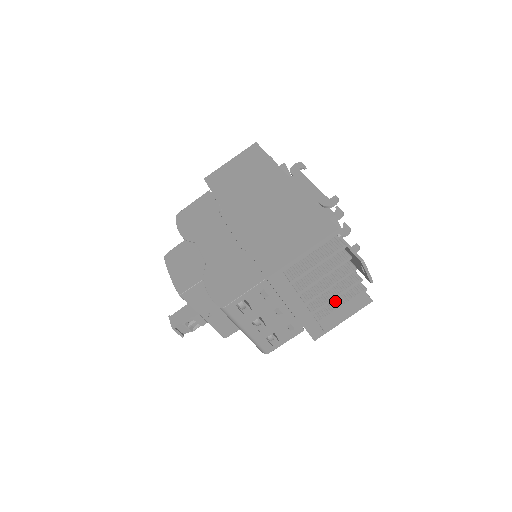
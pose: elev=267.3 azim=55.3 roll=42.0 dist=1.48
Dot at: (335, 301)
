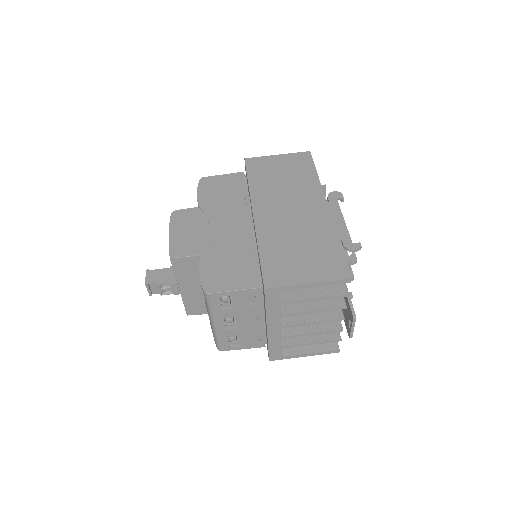
Dot at: (307, 336)
